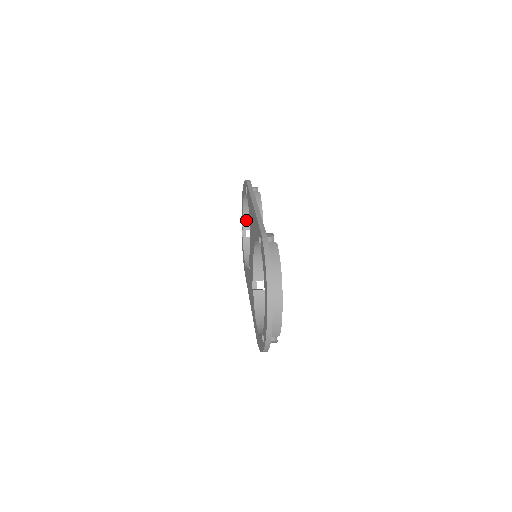
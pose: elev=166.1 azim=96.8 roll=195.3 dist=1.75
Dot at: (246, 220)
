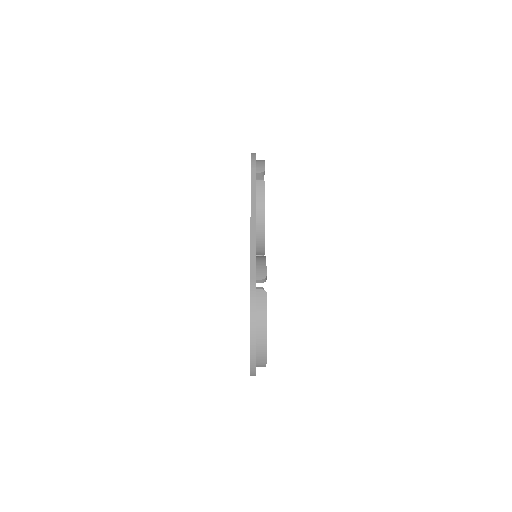
Dot at: occluded
